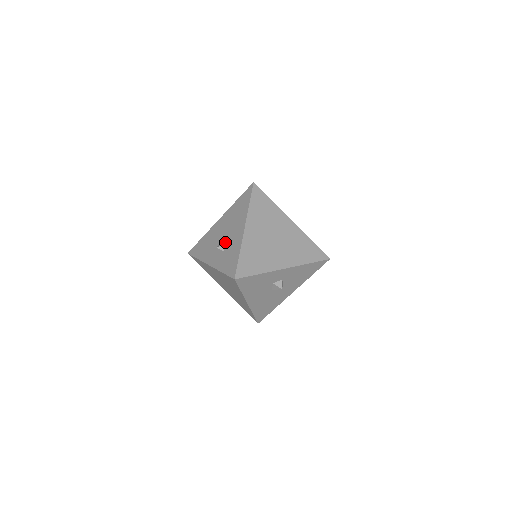
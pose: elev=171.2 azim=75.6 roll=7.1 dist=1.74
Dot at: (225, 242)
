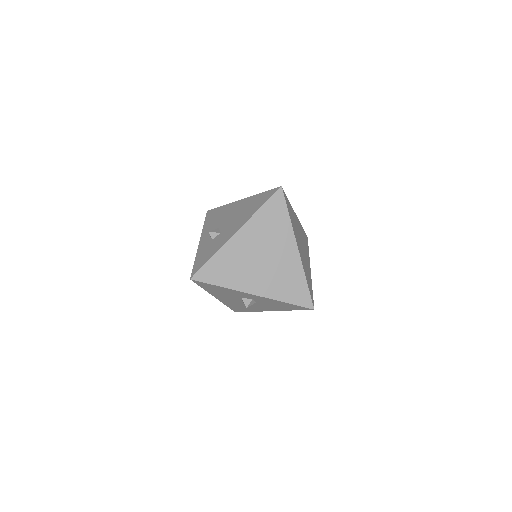
Dot at: (220, 231)
